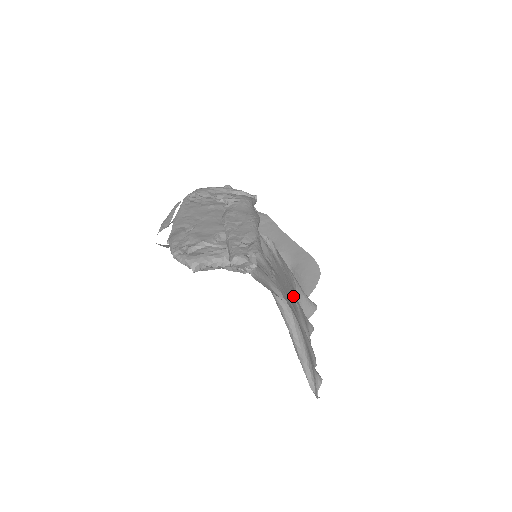
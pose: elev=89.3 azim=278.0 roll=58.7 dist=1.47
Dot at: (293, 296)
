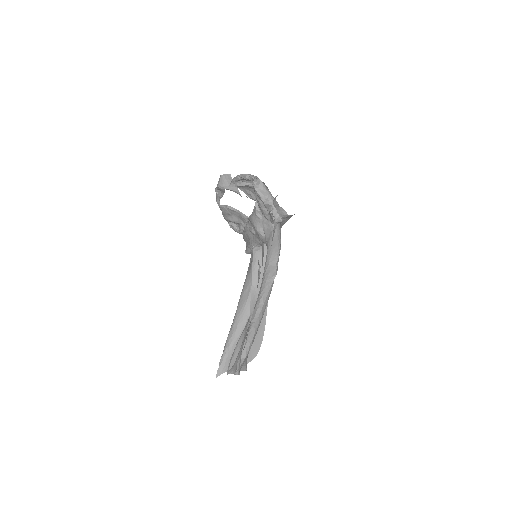
Dot at: occluded
